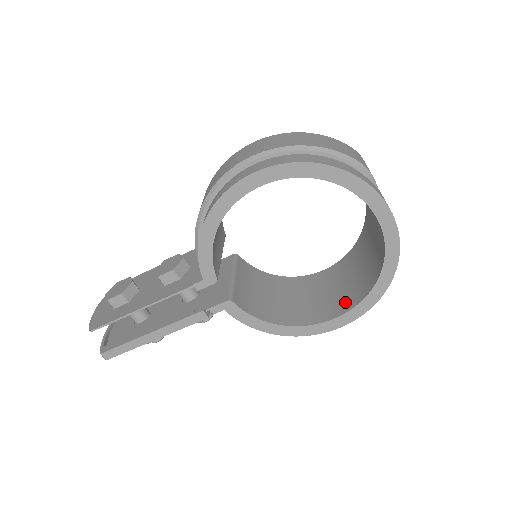
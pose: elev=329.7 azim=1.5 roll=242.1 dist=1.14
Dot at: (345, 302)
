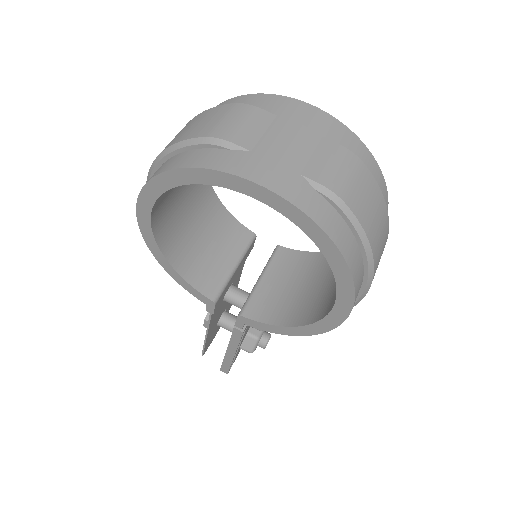
Dot at: occluded
